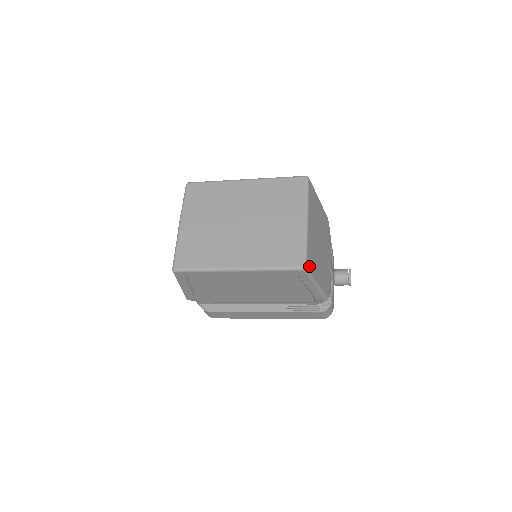
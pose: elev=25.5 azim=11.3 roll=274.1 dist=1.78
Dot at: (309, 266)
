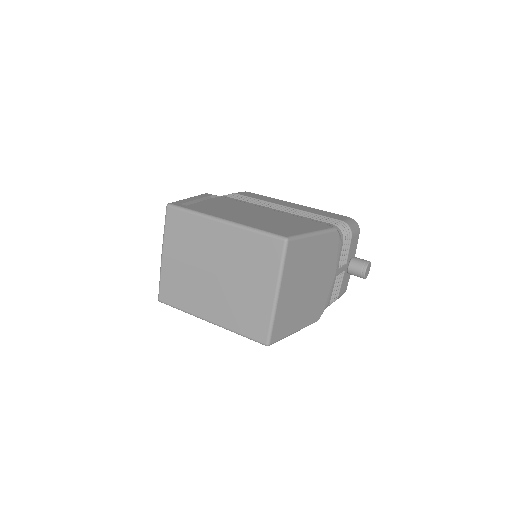
Dot at: (276, 337)
